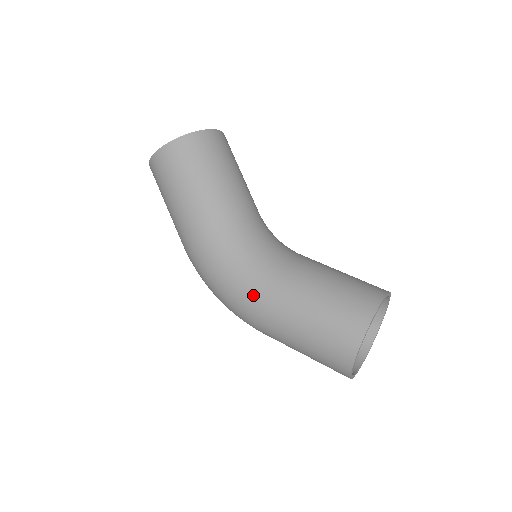
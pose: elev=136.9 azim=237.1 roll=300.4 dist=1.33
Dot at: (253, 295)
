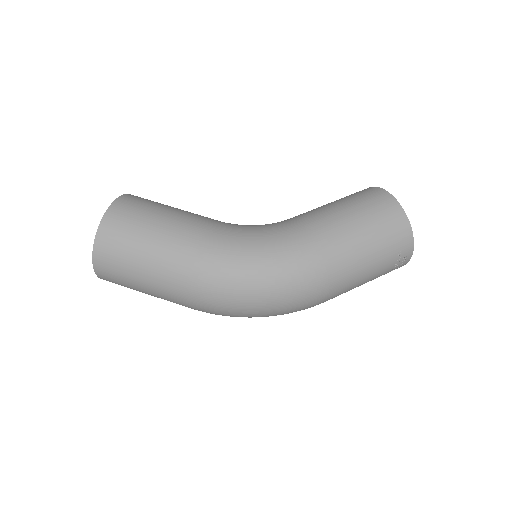
Dot at: (298, 238)
